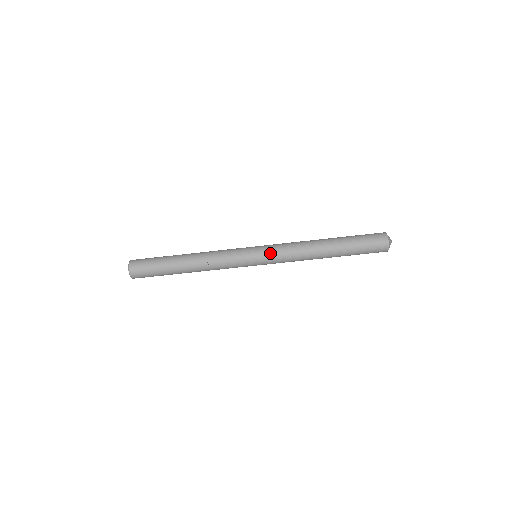
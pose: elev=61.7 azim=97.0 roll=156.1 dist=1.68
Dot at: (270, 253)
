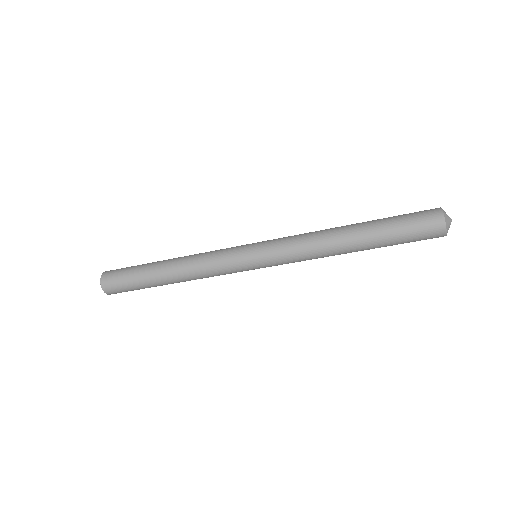
Dot at: occluded
